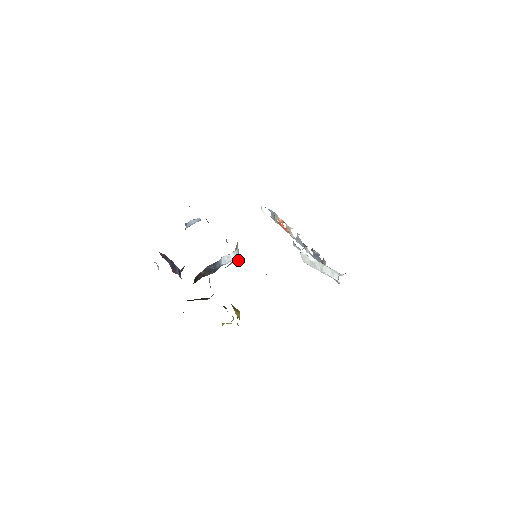
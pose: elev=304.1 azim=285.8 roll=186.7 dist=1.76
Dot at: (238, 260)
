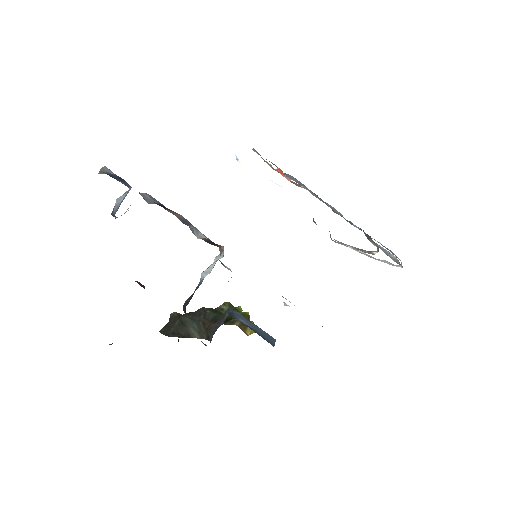
Dot at: occluded
